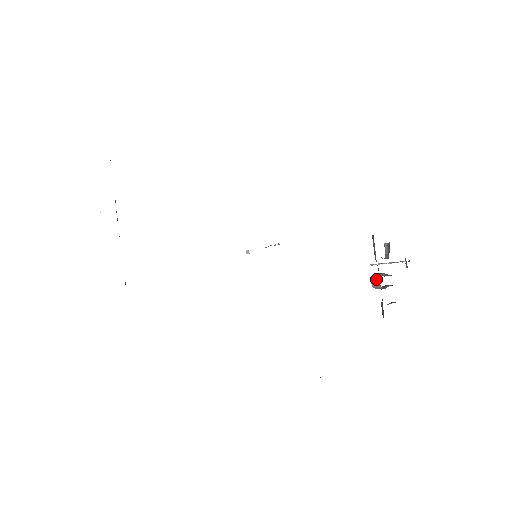
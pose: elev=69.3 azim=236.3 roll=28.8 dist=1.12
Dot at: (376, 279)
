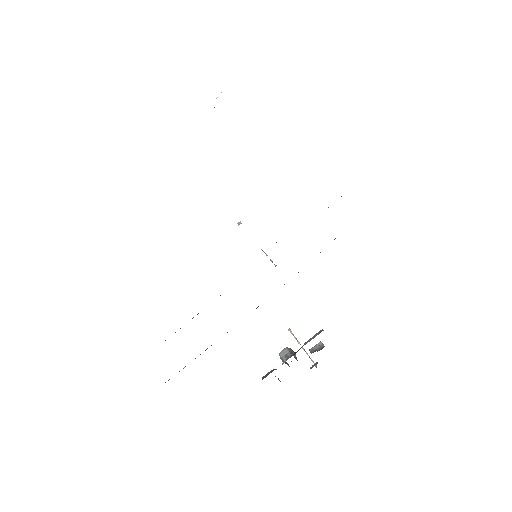
Dot at: (289, 353)
